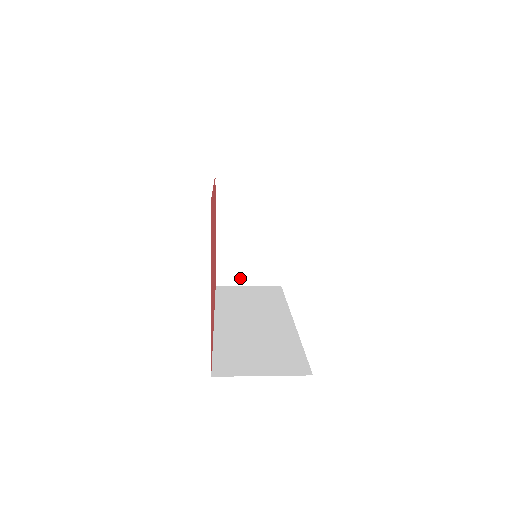
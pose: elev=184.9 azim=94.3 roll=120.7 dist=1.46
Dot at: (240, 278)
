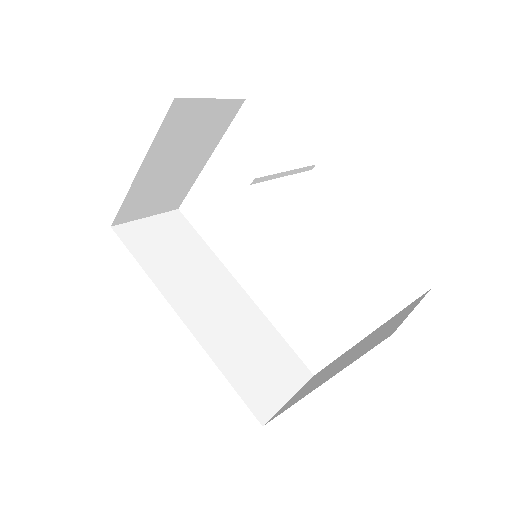
Dot at: (142, 212)
